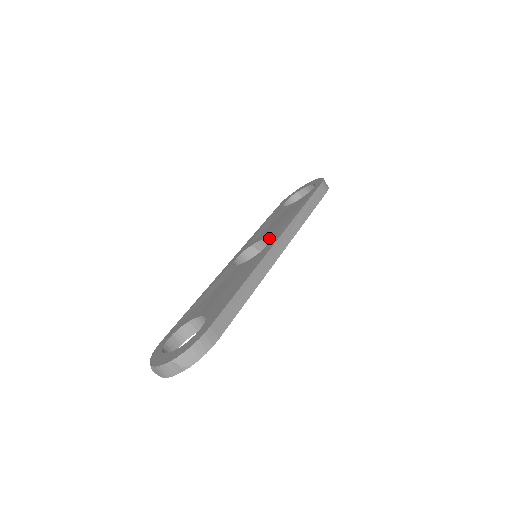
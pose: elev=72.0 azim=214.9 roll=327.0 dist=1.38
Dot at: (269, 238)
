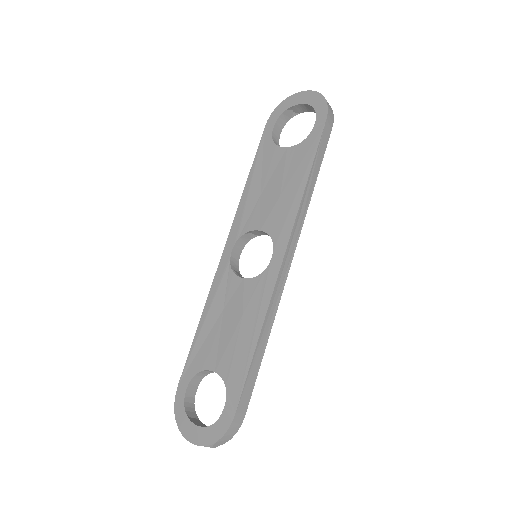
Dot at: occluded
